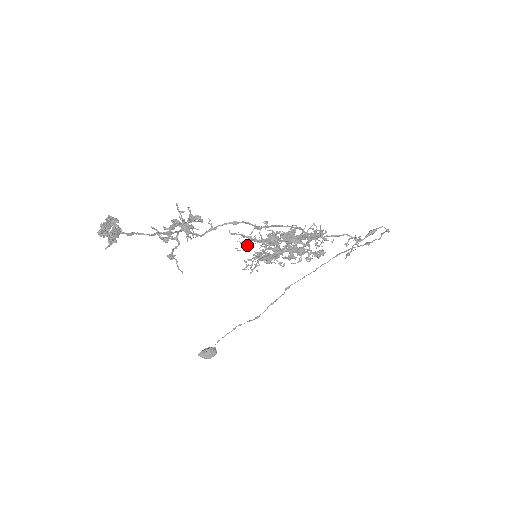
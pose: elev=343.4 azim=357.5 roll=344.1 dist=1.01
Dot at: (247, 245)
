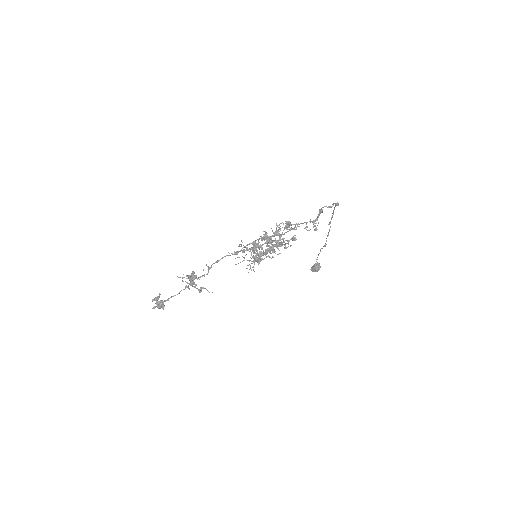
Dot at: (243, 257)
